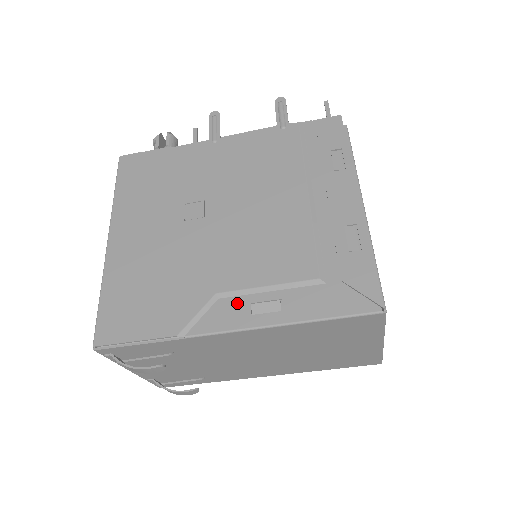
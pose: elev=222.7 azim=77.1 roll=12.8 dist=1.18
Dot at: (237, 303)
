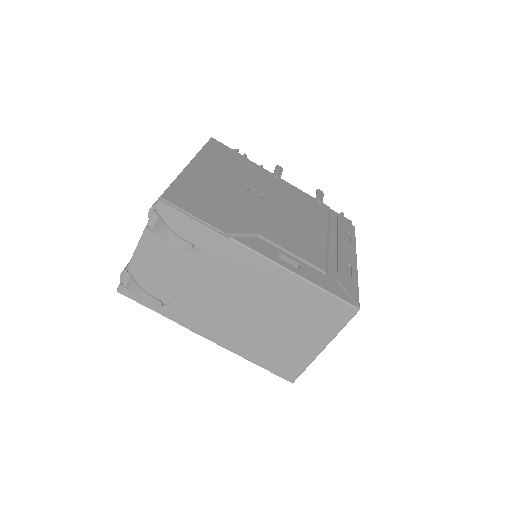
Dot at: (271, 247)
